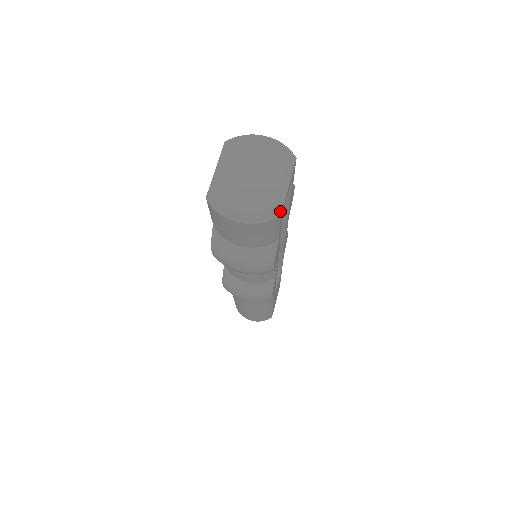
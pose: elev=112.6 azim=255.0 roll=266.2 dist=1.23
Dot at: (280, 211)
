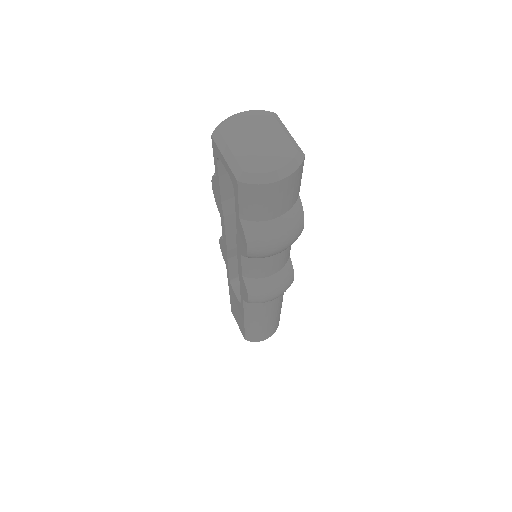
Dot at: (302, 152)
